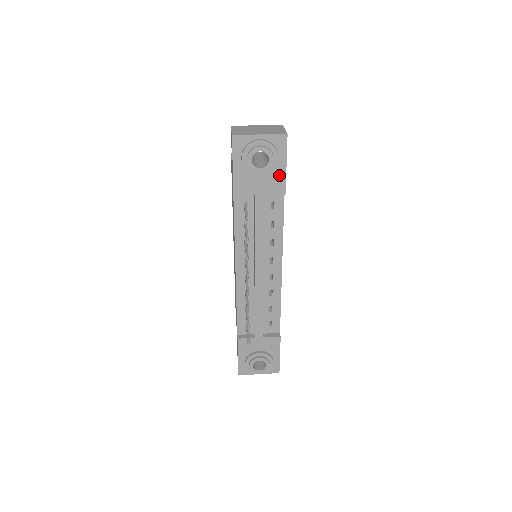
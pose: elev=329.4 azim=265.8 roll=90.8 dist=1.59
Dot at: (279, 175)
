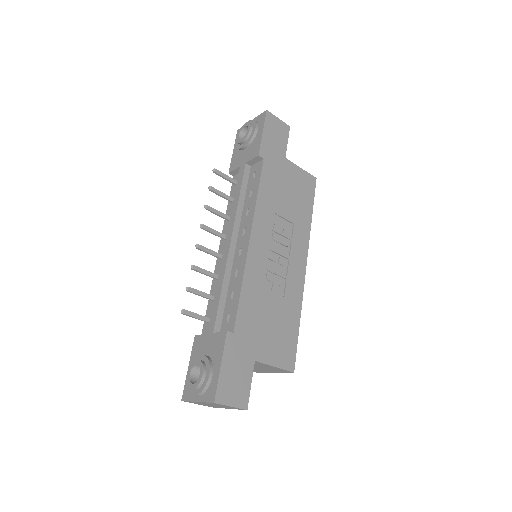
Dot at: (257, 143)
